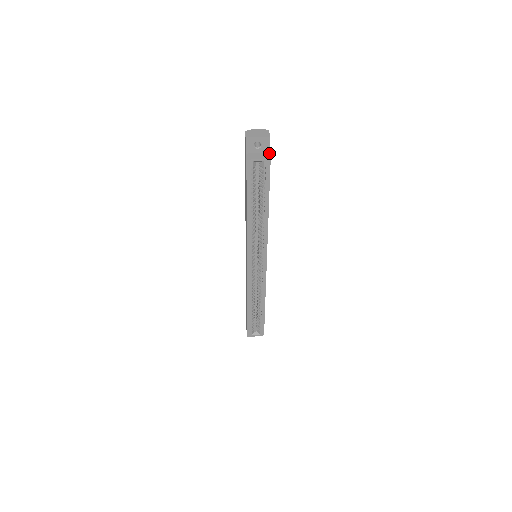
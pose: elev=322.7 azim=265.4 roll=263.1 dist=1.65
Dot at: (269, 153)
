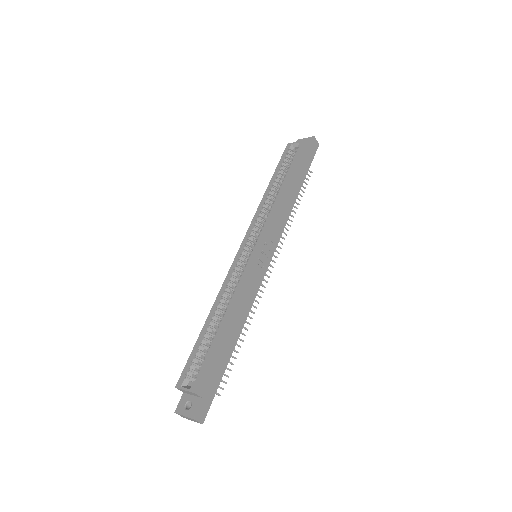
Dot at: (309, 147)
